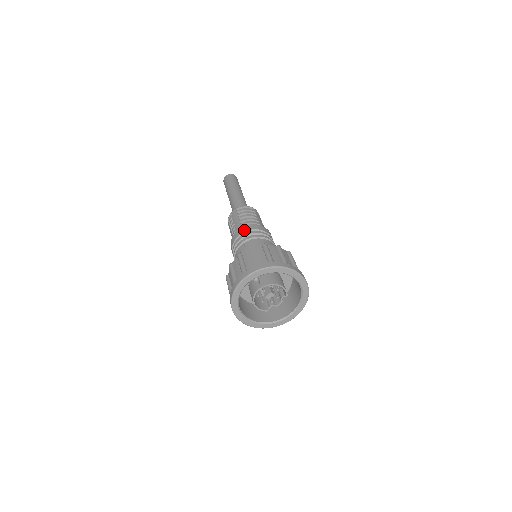
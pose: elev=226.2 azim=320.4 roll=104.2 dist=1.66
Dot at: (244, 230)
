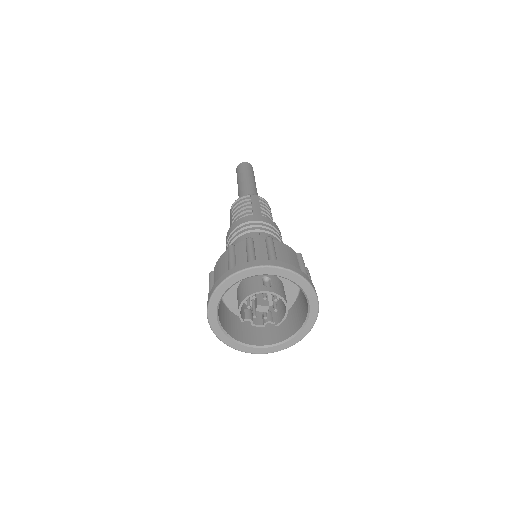
Dot at: (269, 221)
